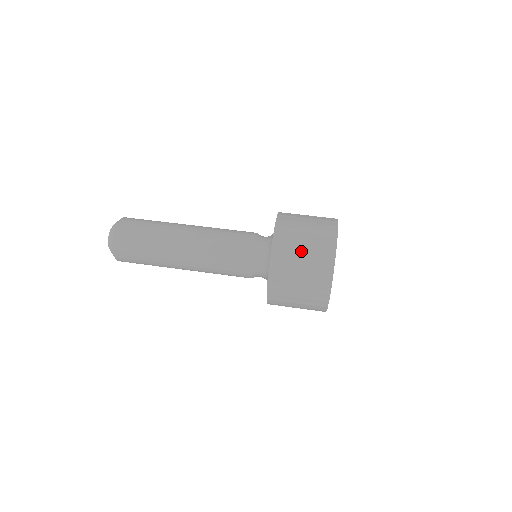
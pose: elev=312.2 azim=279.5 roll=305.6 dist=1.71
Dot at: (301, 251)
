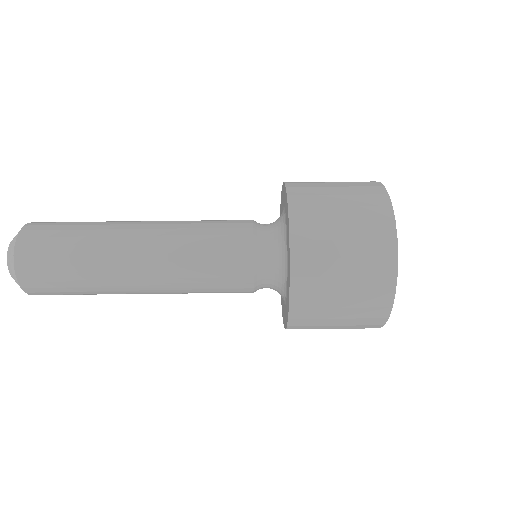
Dot at: (335, 198)
